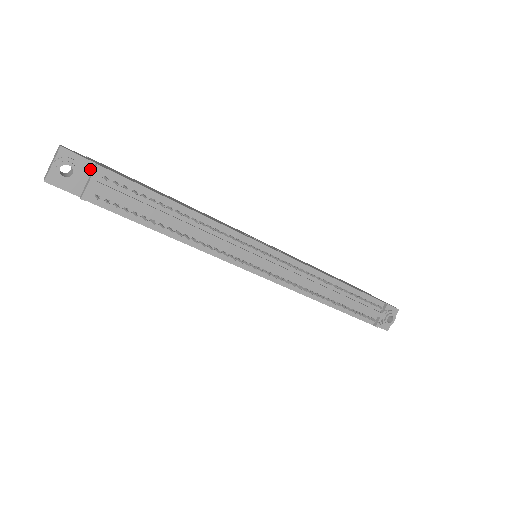
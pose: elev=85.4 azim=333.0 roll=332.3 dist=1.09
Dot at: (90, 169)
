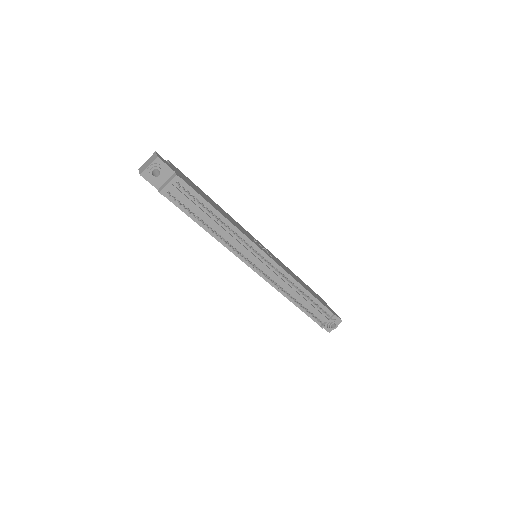
Dot at: (170, 175)
